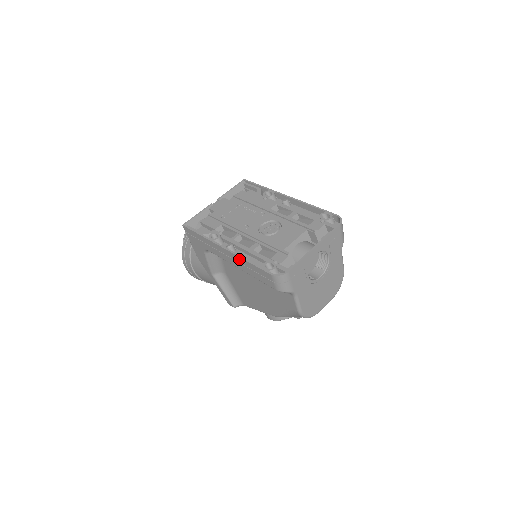
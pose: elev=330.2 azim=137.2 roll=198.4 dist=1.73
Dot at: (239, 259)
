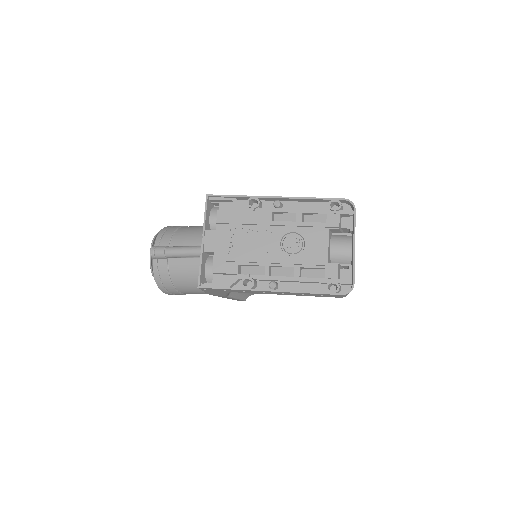
Dot at: (294, 293)
